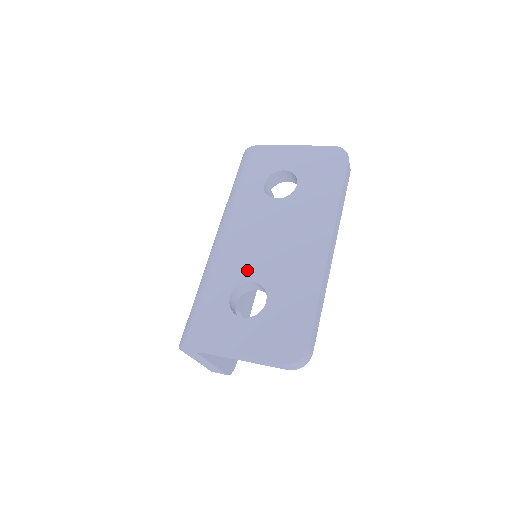
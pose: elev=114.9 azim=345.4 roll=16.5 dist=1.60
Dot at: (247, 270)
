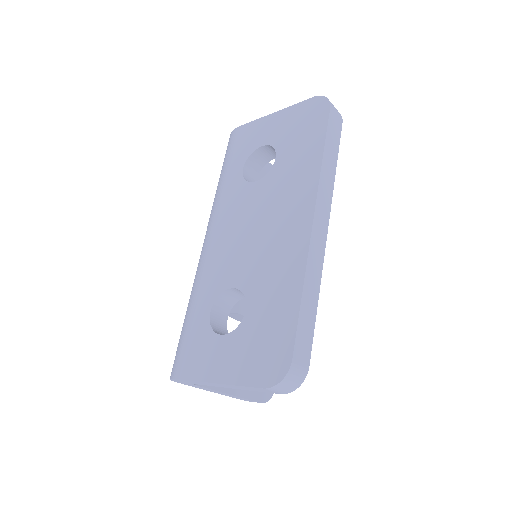
Dot at: (226, 275)
